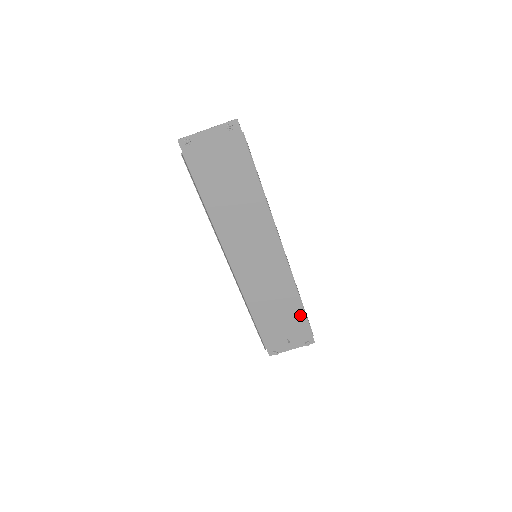
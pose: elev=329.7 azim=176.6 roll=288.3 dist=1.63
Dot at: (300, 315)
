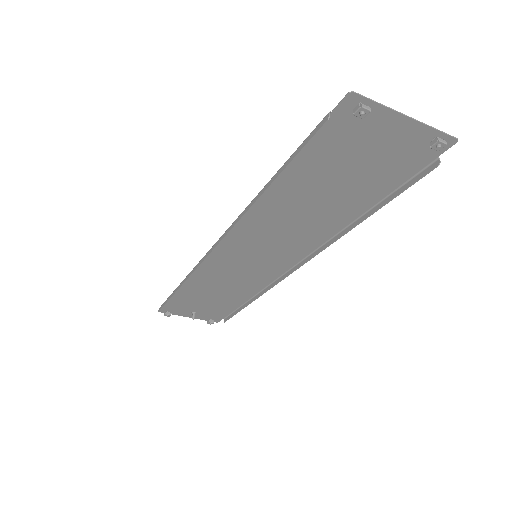
Dot at: (232, 306)
